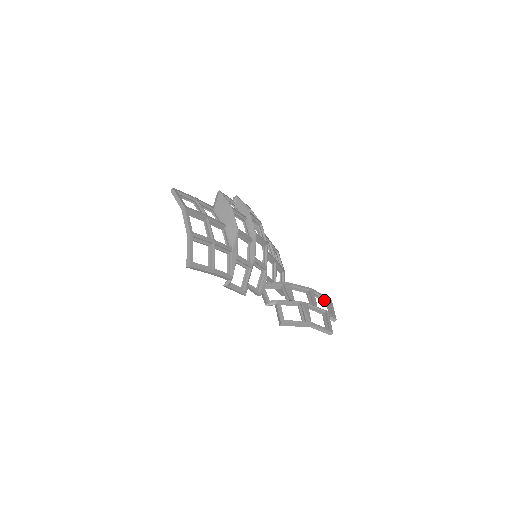
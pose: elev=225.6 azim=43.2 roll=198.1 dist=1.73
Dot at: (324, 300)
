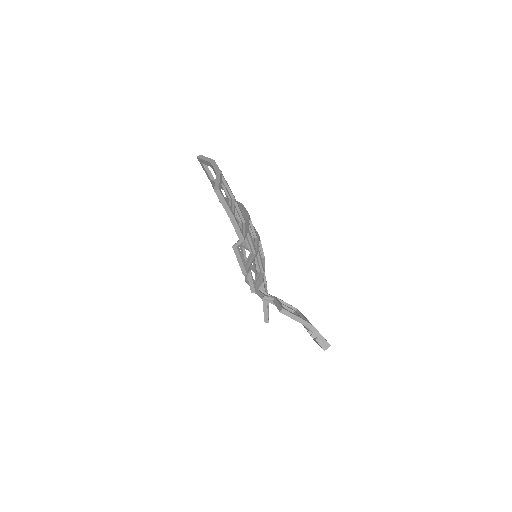
Dot at: occluded
